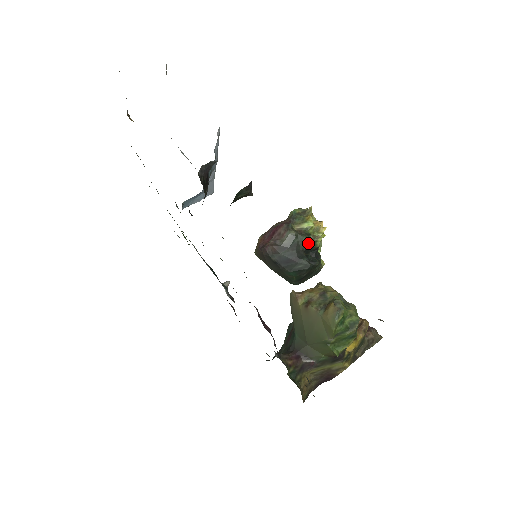
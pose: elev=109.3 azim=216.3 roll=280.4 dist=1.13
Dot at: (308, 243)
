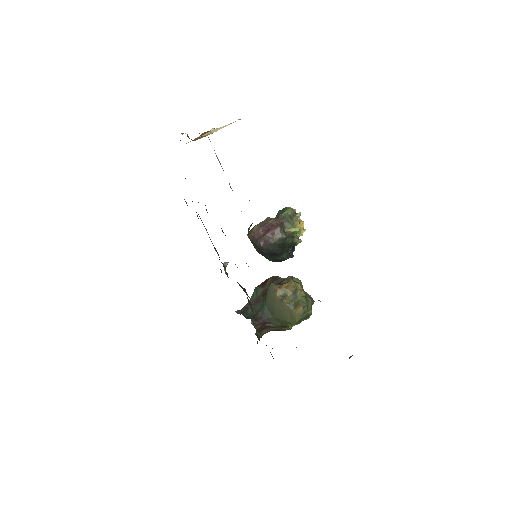
Dot at: (291, 244)
